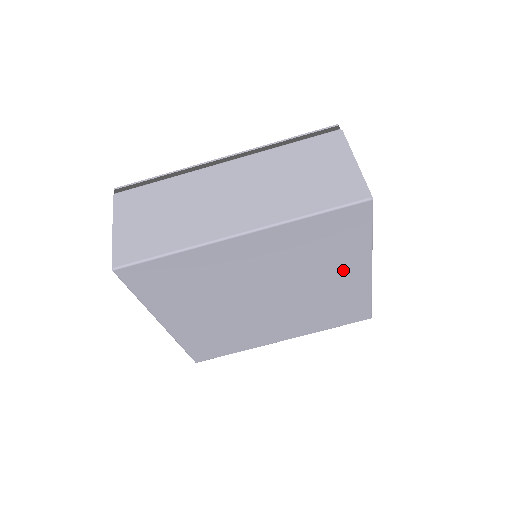
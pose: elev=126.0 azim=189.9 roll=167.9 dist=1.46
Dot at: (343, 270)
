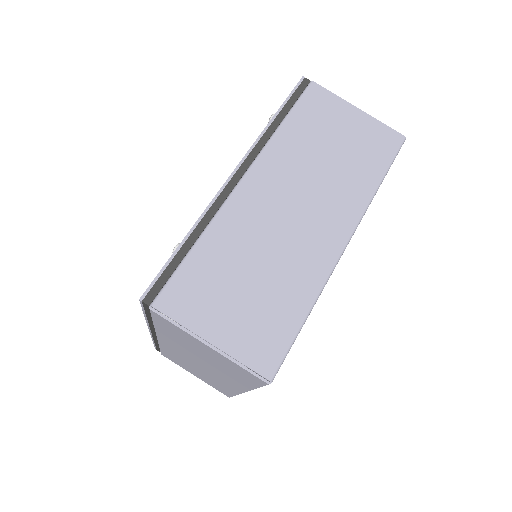
Dot at: occluded
